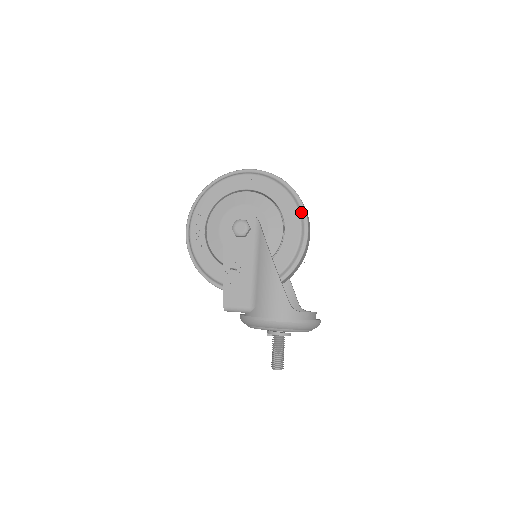
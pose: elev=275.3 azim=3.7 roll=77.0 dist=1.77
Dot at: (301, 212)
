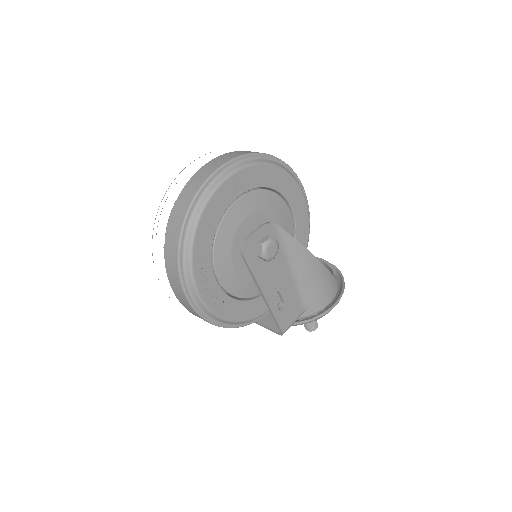
Dot at: (296, 180)
